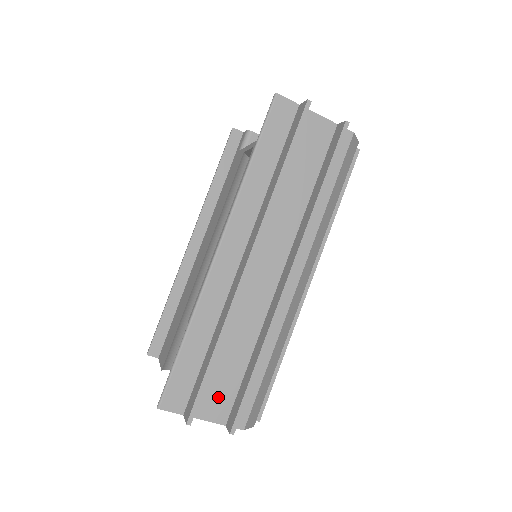
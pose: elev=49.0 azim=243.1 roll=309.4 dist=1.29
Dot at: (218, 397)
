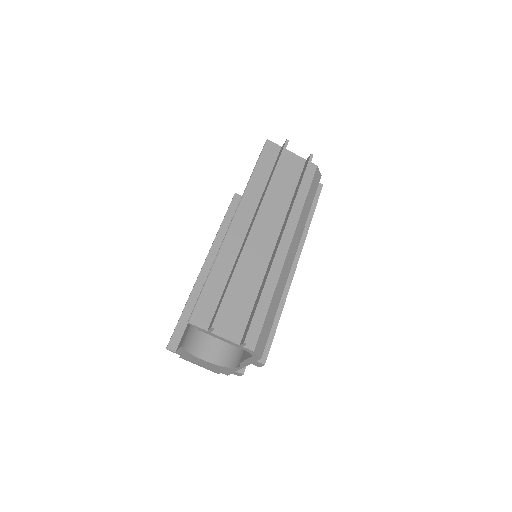
Dot at: (234, 322)
